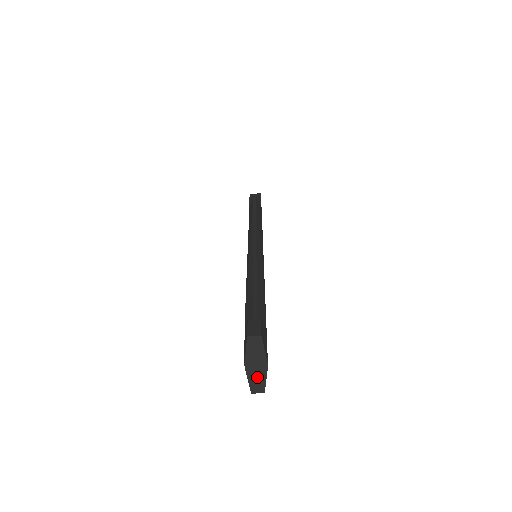
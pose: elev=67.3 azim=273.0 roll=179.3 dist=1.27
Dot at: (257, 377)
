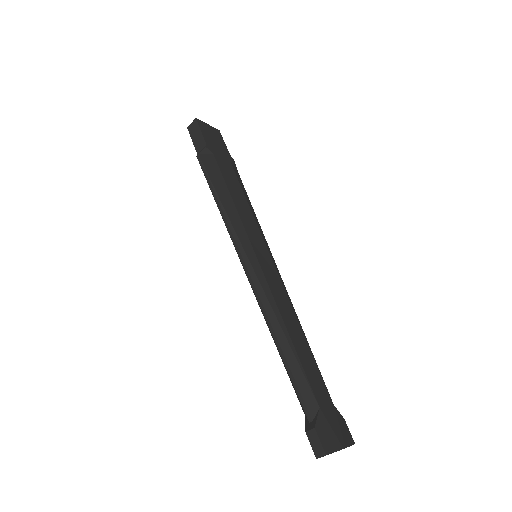
Dot at: occluded
